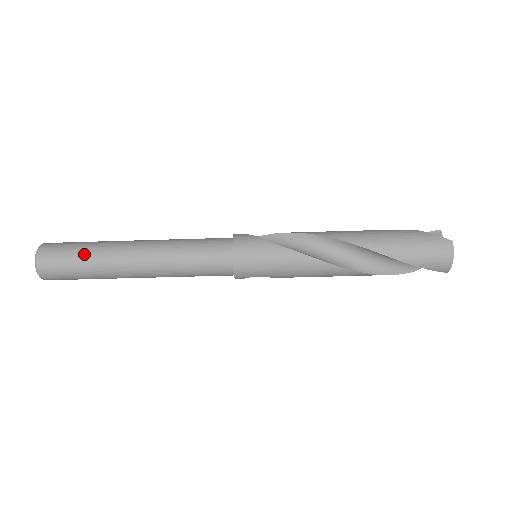
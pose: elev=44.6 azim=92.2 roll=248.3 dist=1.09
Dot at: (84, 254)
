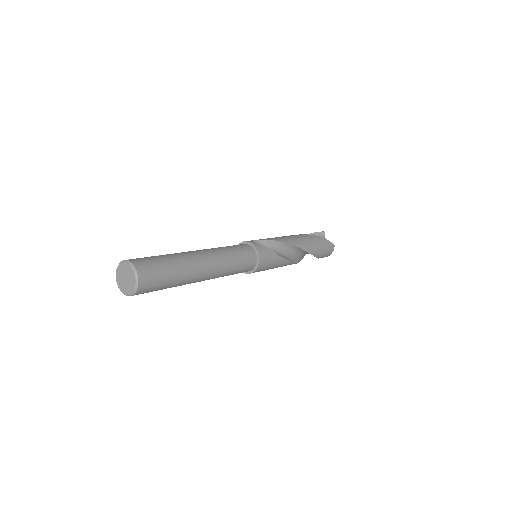
Dot at: (174, 275)
